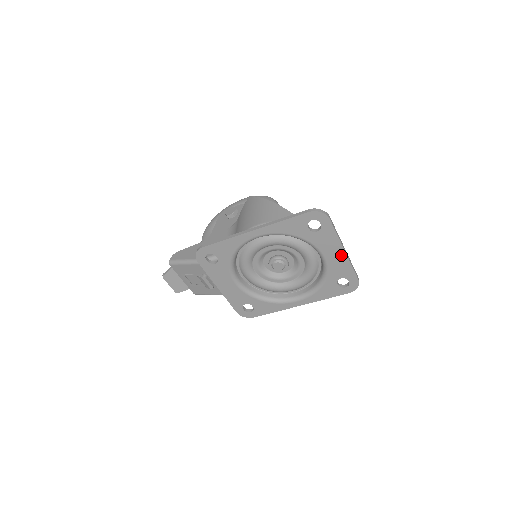
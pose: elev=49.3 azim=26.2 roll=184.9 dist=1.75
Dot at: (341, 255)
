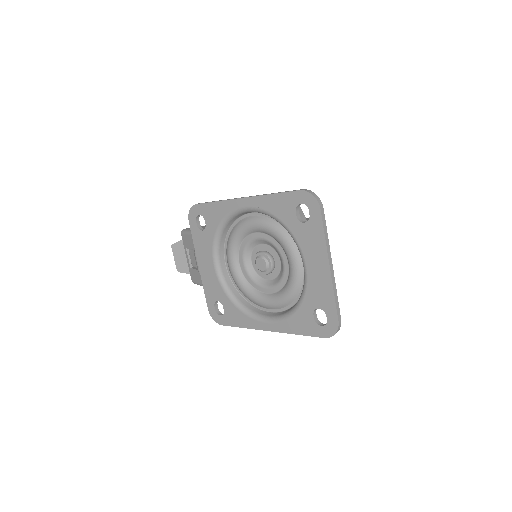
Dot at: (324, 271)
